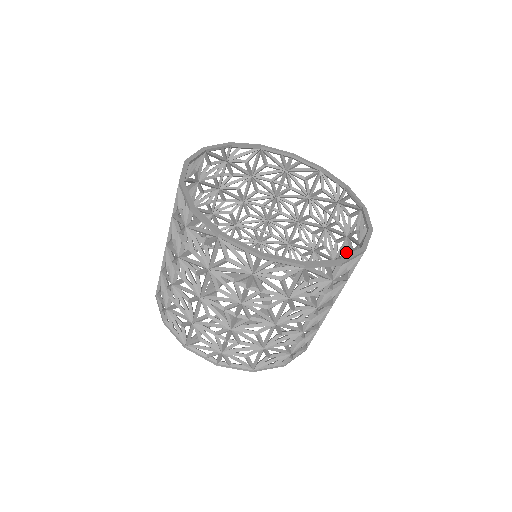
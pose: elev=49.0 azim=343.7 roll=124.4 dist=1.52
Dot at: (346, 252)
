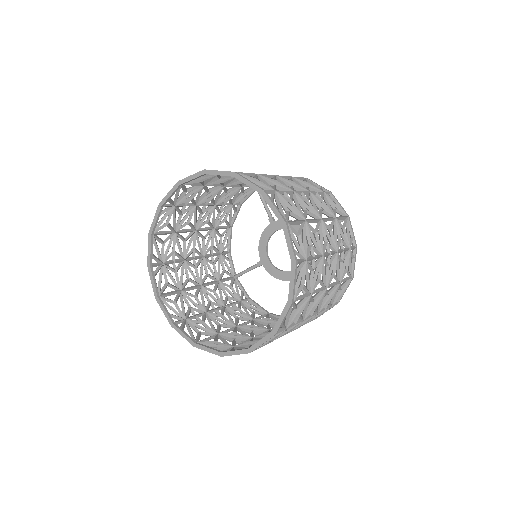
Dot at: occluded
